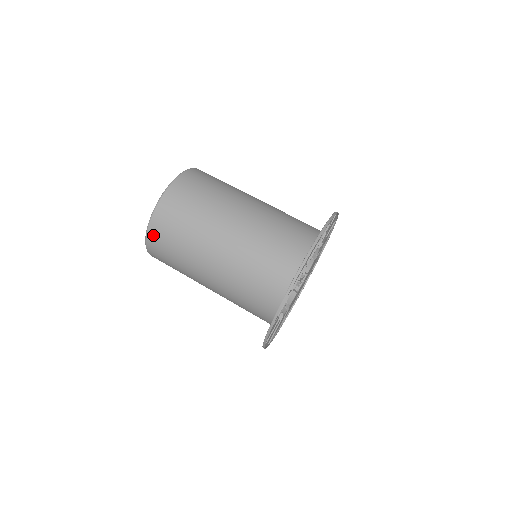
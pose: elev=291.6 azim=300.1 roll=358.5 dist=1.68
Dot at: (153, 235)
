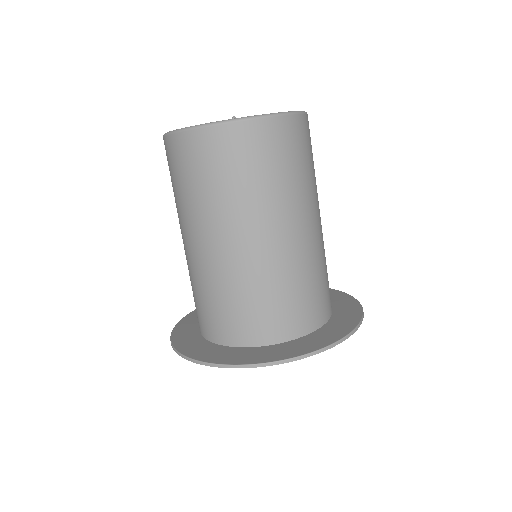
Dot at: (175, 144)
